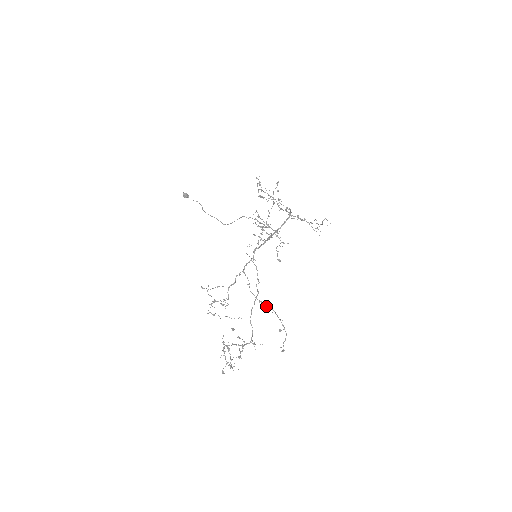
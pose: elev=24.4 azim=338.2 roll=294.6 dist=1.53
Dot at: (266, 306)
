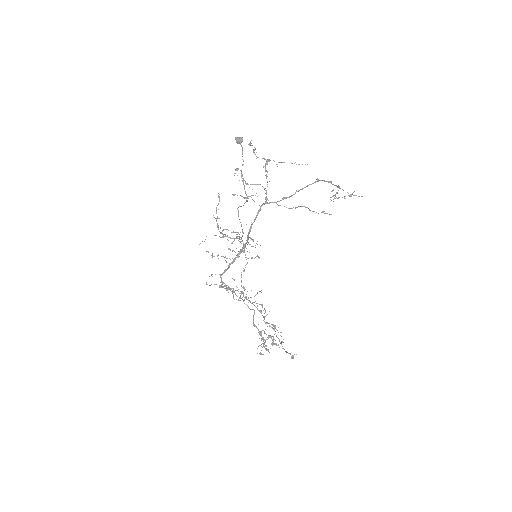
Dot at: (265, 316)
